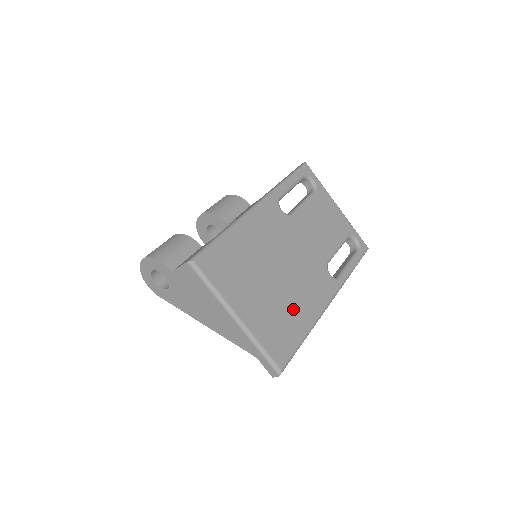
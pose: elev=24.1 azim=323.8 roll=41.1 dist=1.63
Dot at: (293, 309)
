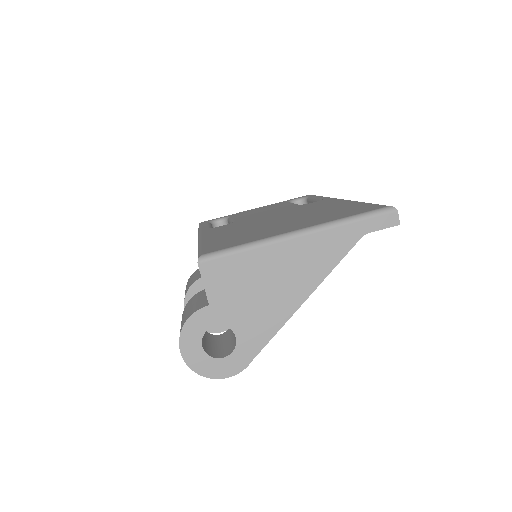
Dot at: (326, 210)
